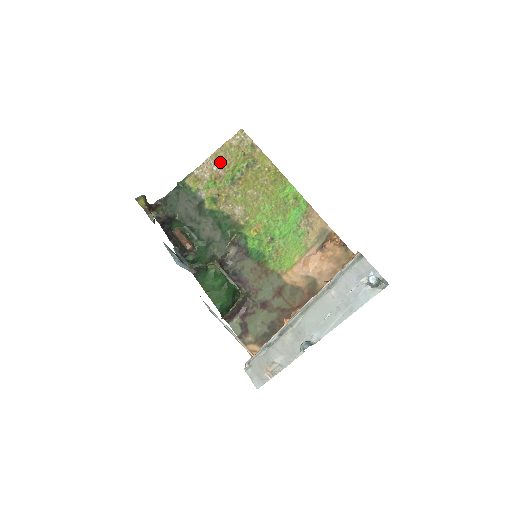
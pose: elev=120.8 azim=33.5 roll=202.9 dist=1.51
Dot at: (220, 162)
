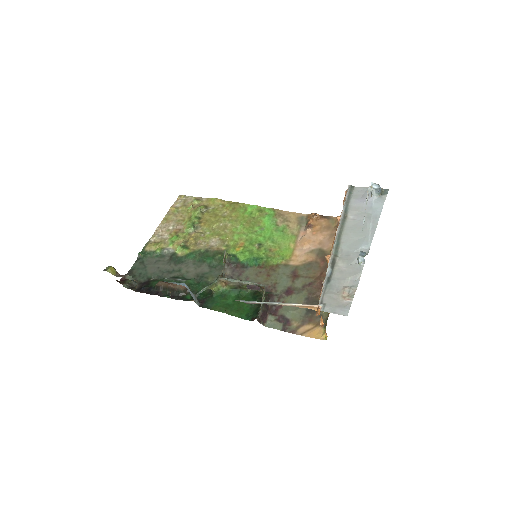
Dot at: (173, 221)
